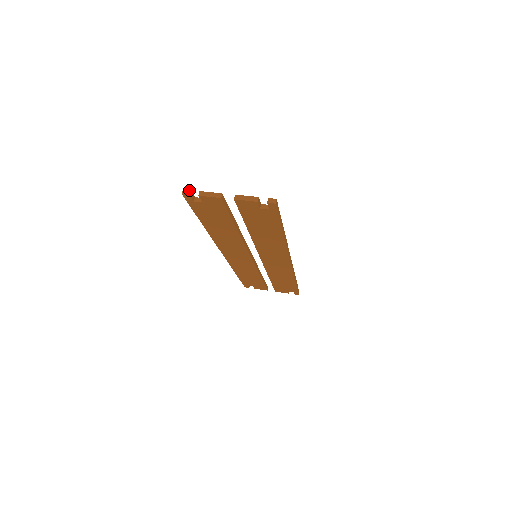
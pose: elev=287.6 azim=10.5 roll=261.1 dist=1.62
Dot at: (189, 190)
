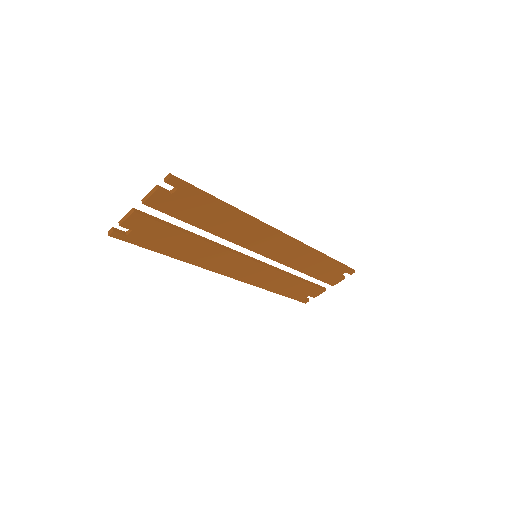
Dot at: (112, 228)
